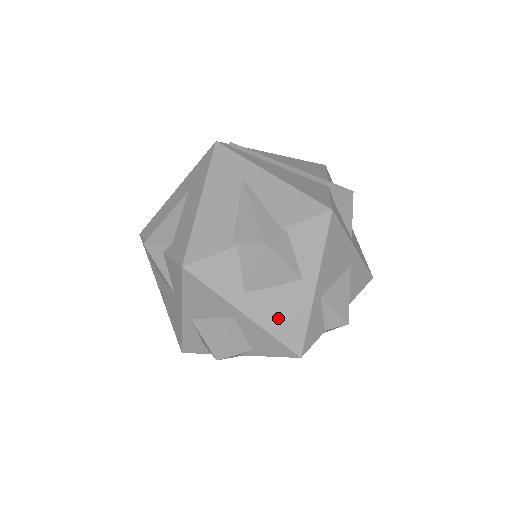
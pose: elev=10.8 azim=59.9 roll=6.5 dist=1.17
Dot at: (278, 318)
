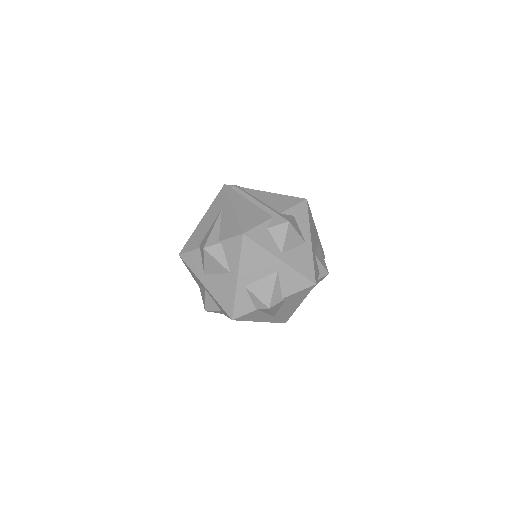
Dot at: (220, 293)
